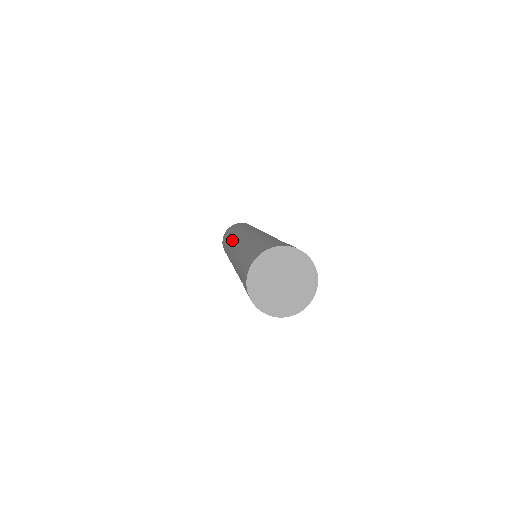
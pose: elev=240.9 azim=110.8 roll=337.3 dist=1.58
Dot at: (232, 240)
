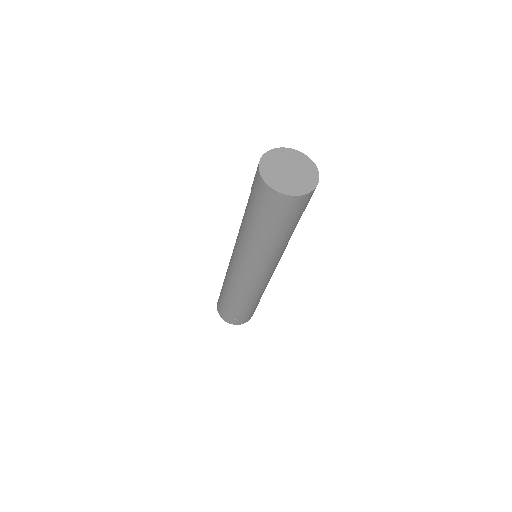
Dot at: occluded
